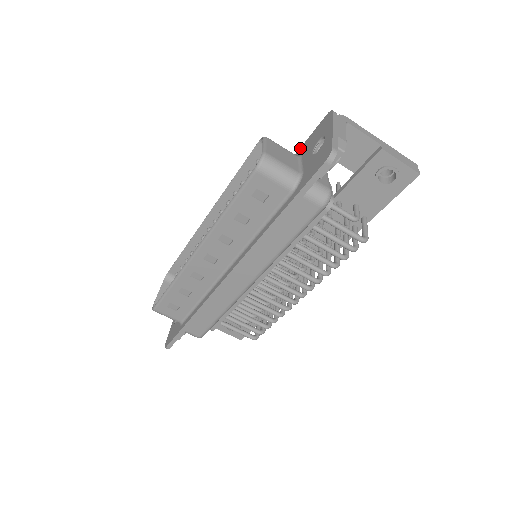
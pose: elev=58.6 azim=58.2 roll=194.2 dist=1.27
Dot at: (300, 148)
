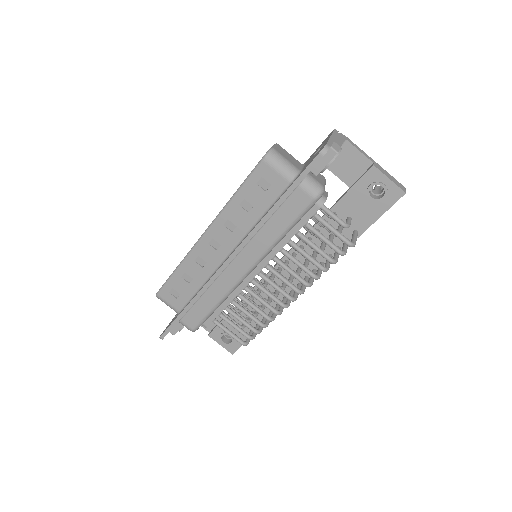
Dot at: (306, 161)
